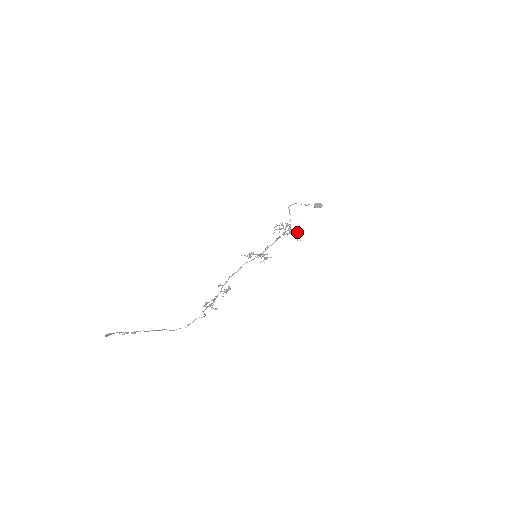
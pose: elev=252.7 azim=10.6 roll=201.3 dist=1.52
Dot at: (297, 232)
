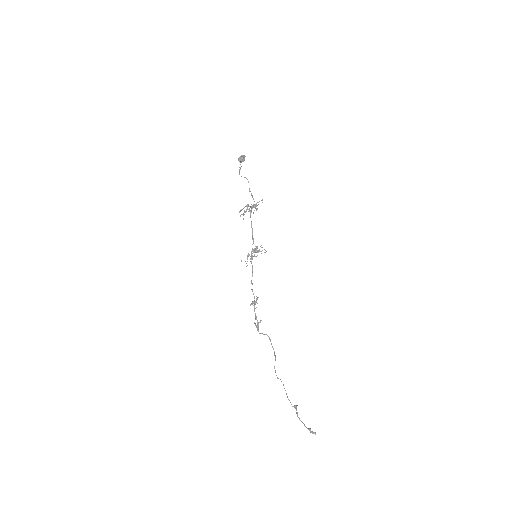
Dot at: occluded
